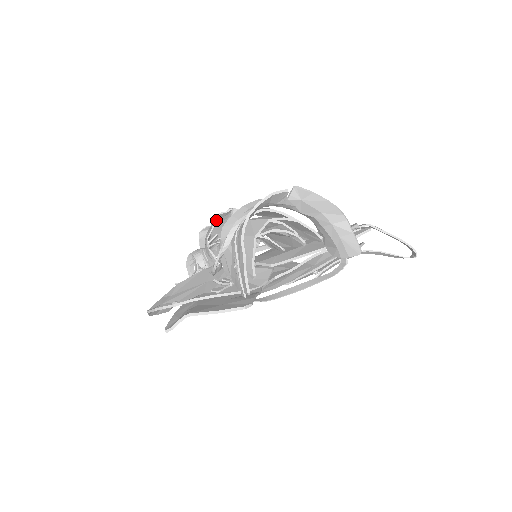
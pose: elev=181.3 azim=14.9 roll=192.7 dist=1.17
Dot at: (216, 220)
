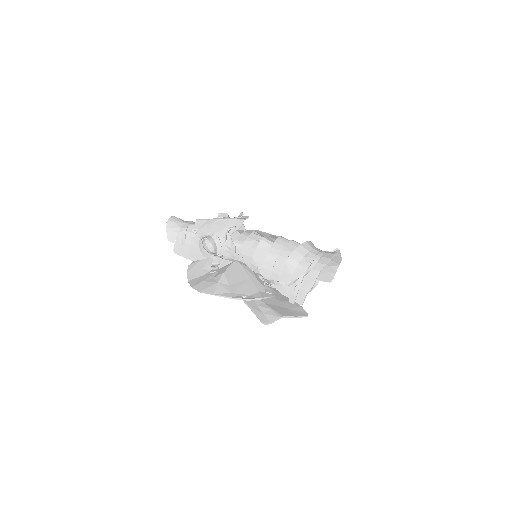
Dot at: occluded
